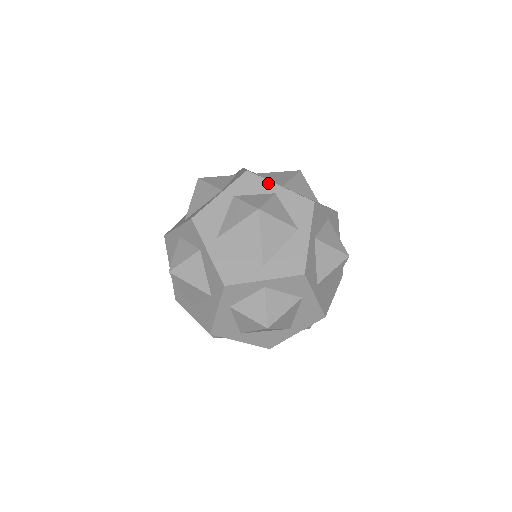
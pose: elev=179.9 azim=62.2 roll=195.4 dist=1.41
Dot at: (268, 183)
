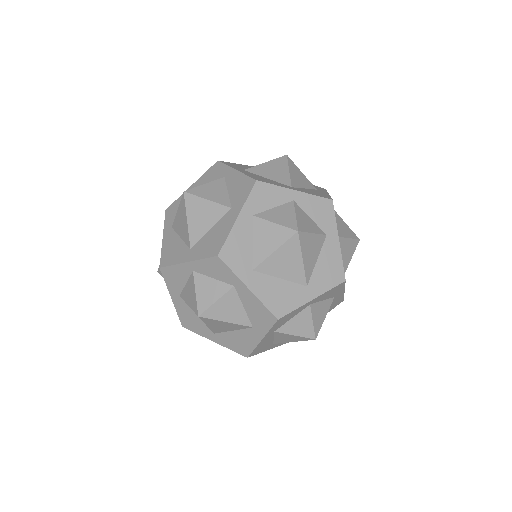
Dot at: occluded
